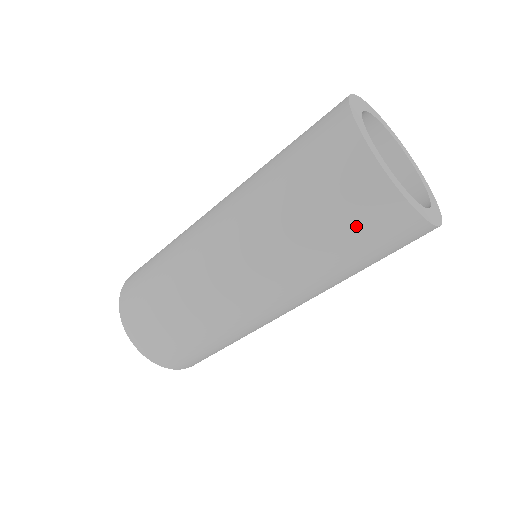
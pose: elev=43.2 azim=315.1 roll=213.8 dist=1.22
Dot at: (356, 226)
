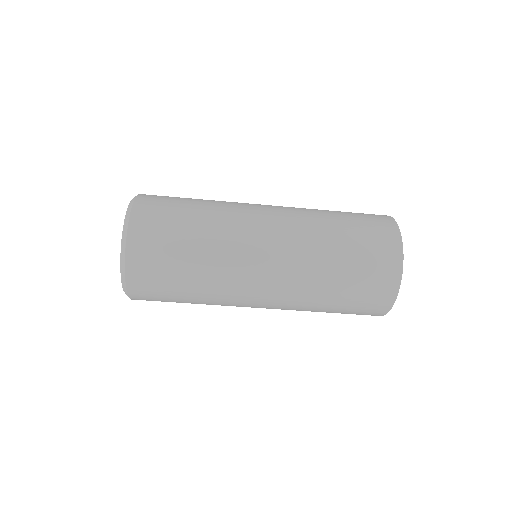
Dot at: (366, 281)
